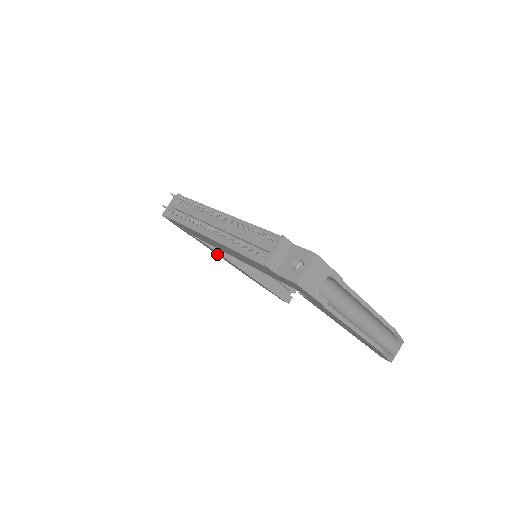
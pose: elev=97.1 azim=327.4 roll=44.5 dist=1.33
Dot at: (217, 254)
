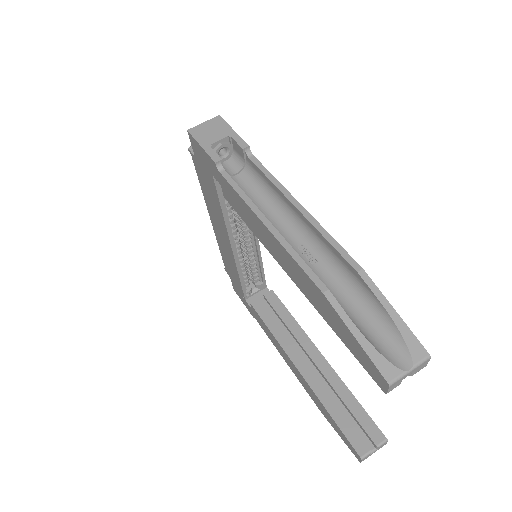
Dot at: (274, 343)
